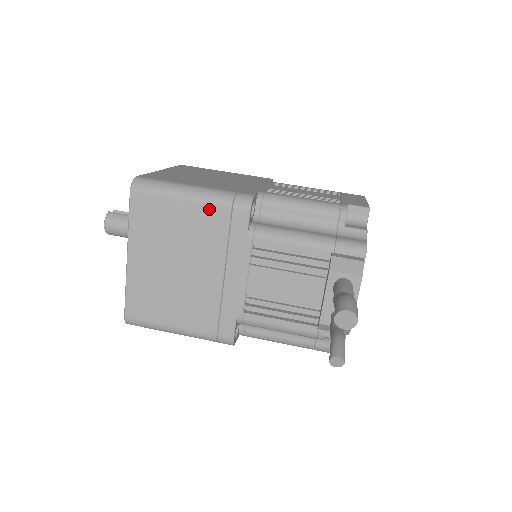
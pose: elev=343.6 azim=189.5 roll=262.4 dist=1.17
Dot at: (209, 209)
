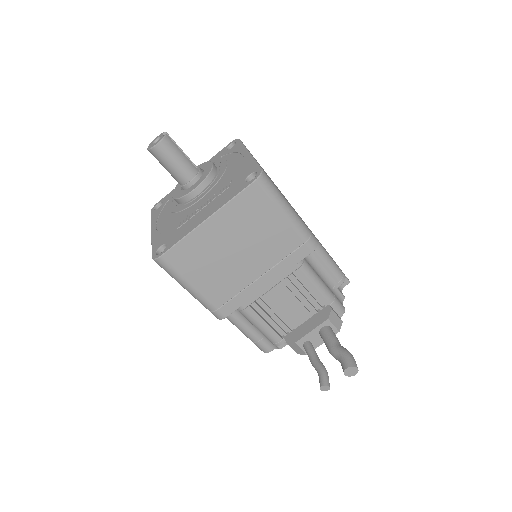
Dot at: (292, 233)
